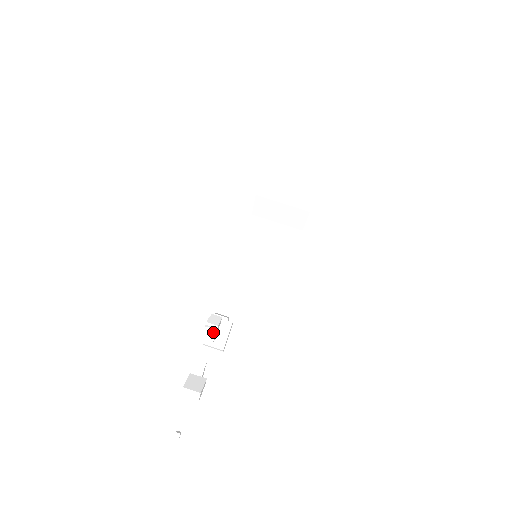
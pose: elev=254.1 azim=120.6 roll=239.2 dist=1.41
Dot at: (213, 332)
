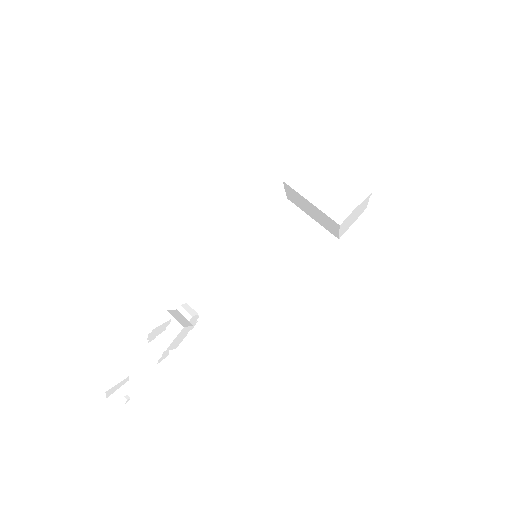
Dot at: (146, 334)
